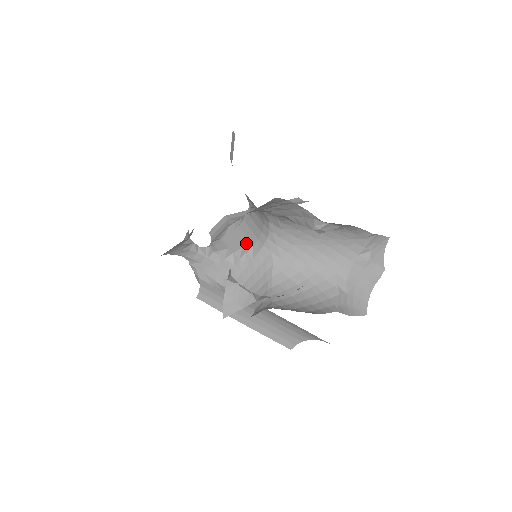
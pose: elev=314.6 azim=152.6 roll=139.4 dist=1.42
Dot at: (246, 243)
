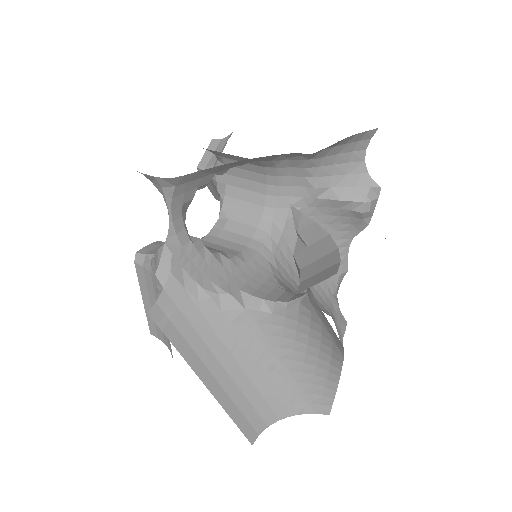
Dot at: (228, 249)
